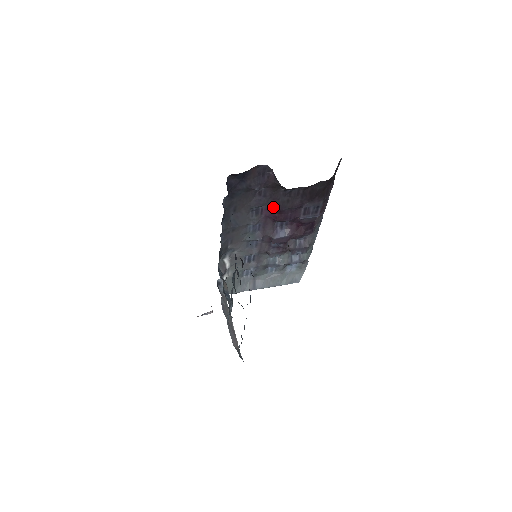
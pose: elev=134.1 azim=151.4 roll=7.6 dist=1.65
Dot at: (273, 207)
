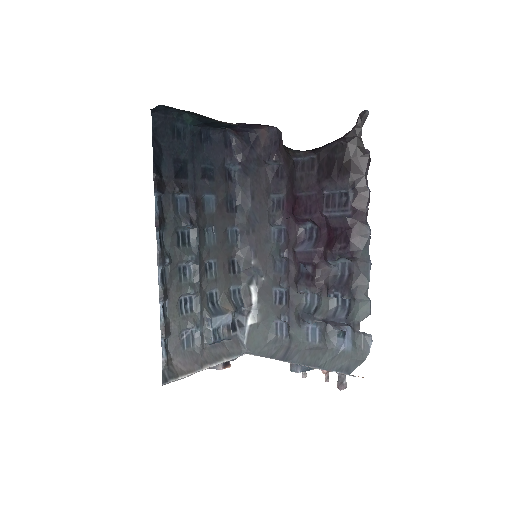
Dot at: (290, 193)
